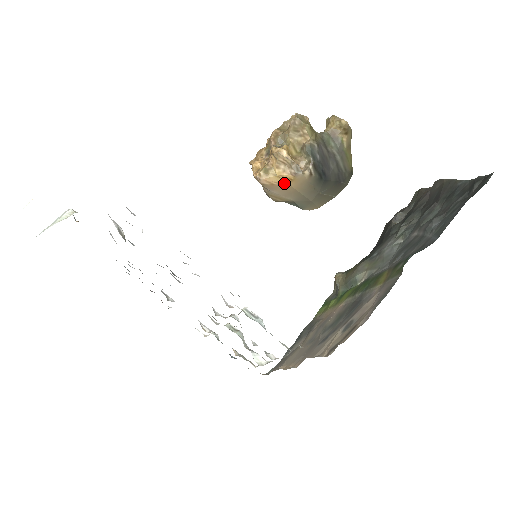
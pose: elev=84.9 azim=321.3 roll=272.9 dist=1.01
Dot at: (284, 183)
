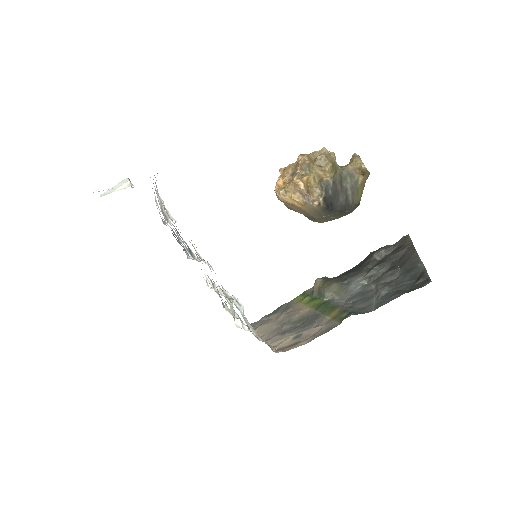
Dot at: (296, 205)
